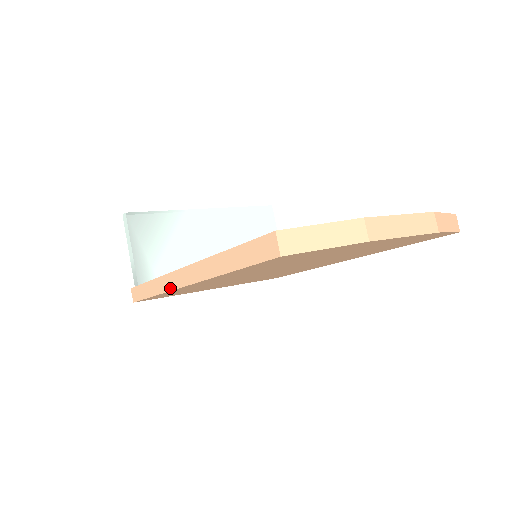
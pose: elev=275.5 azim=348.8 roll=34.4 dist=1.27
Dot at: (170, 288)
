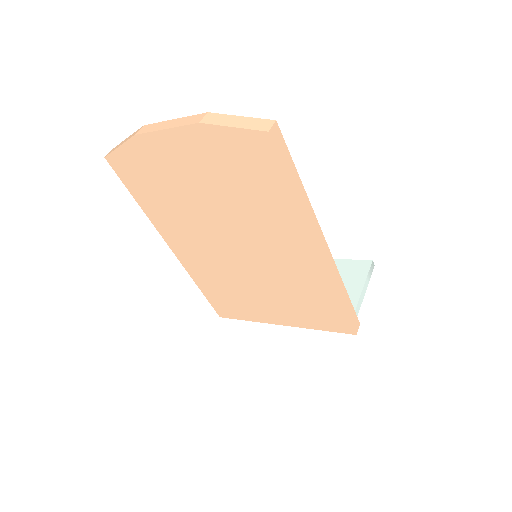
Dot at: (185, 265)
